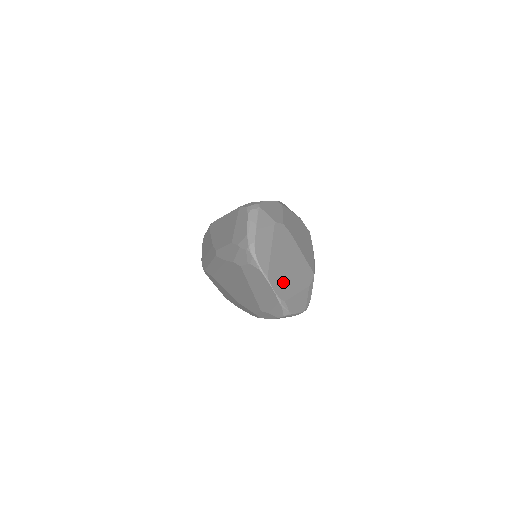
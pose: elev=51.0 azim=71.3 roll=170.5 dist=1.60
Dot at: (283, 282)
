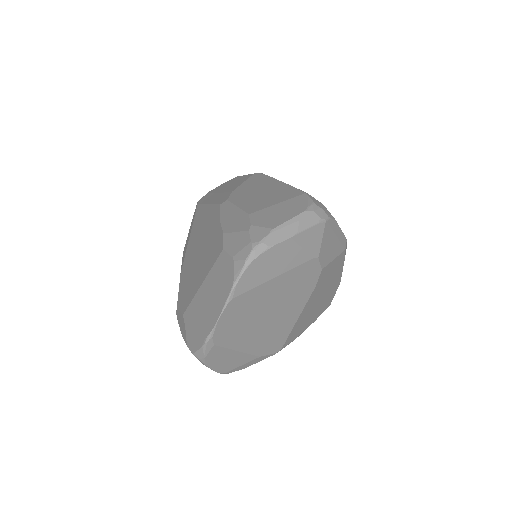
Dot at: (240, 324)
